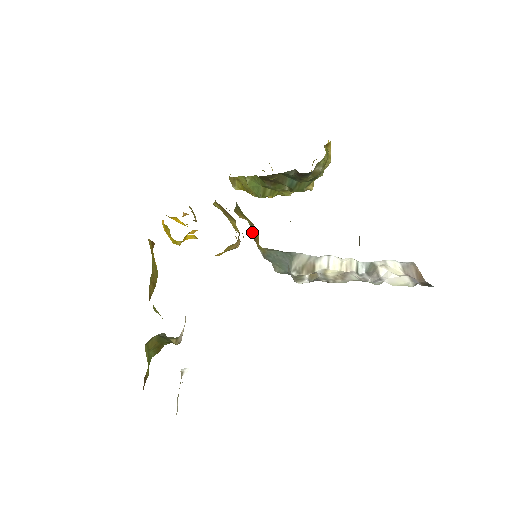
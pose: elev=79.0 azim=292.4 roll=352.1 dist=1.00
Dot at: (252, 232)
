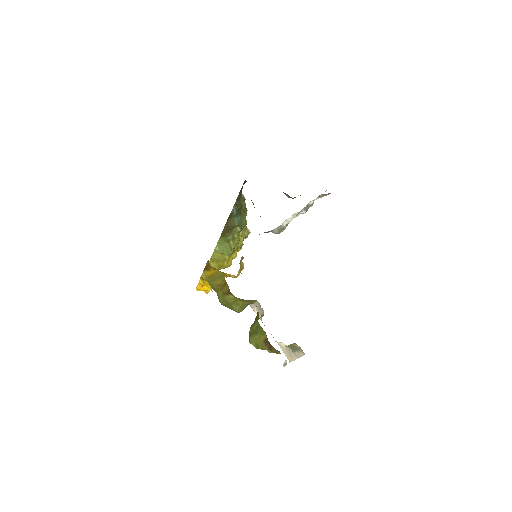
Dot at: occluded
